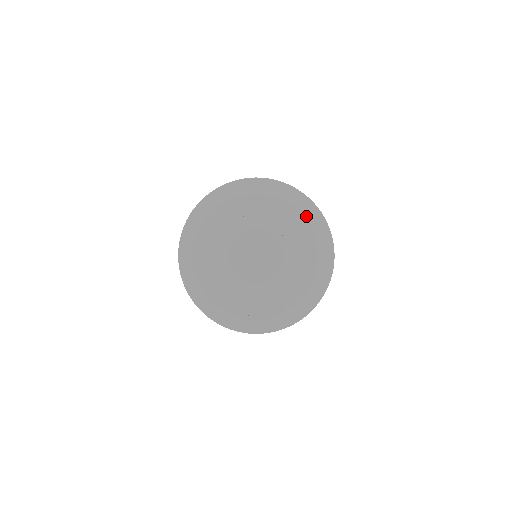
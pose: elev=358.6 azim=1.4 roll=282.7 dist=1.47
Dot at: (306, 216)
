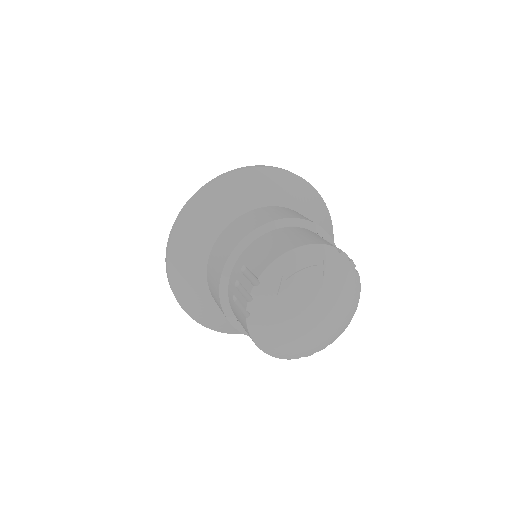
Dot at: (293, 194)
